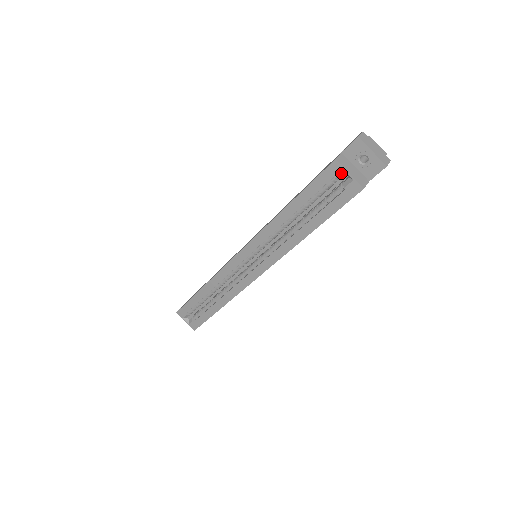
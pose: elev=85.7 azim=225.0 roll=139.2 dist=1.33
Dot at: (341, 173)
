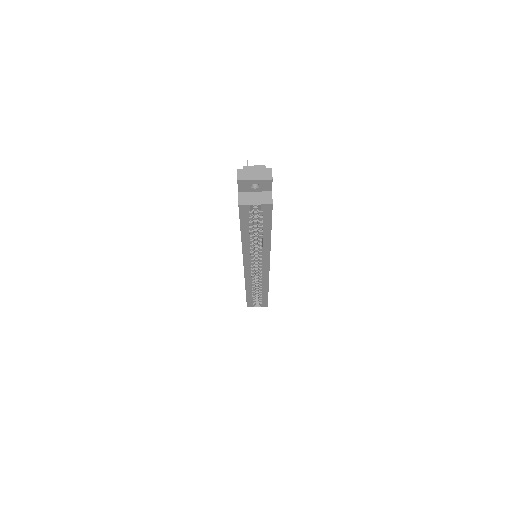
Dot at: (250, 207)
